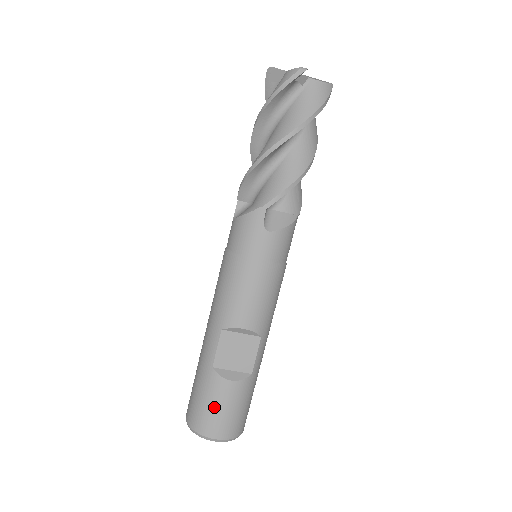
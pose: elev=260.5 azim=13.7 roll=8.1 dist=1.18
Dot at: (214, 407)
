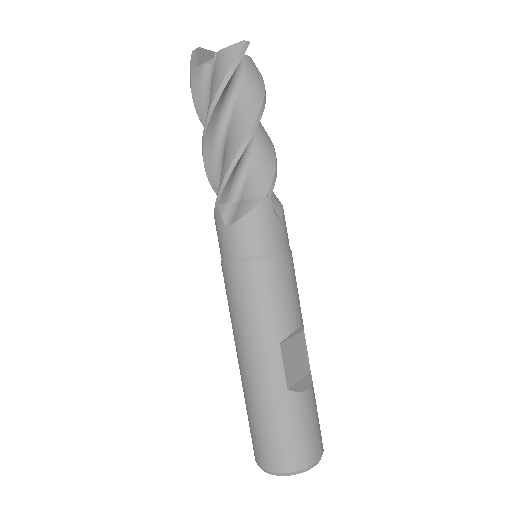
Dot at: (306, 428)
